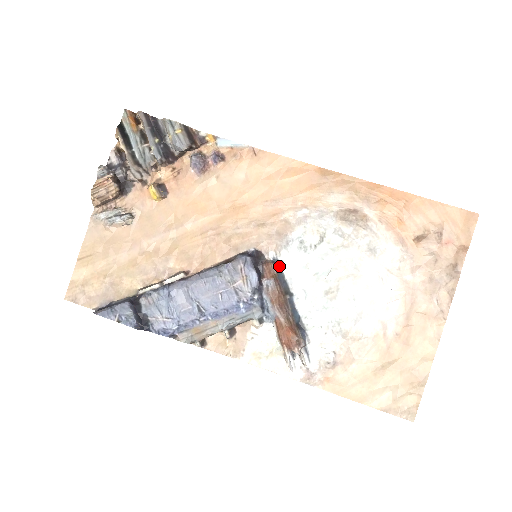
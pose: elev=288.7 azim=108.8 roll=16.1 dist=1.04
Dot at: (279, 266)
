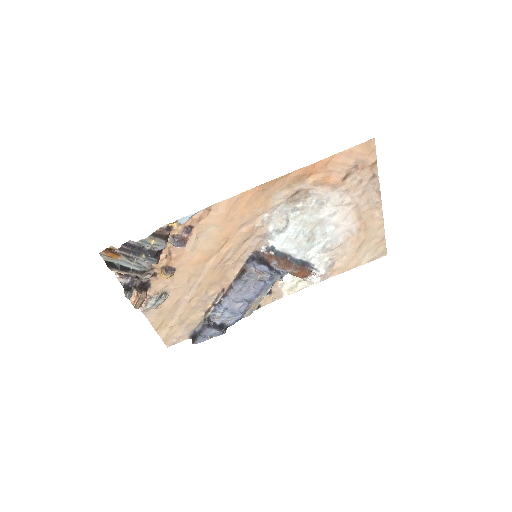
Dot at: (272, 250)
